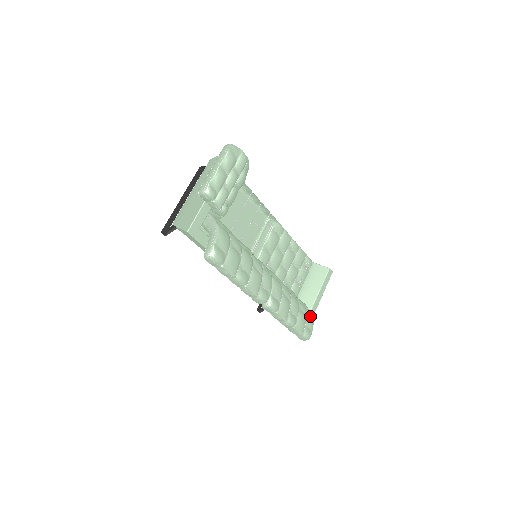
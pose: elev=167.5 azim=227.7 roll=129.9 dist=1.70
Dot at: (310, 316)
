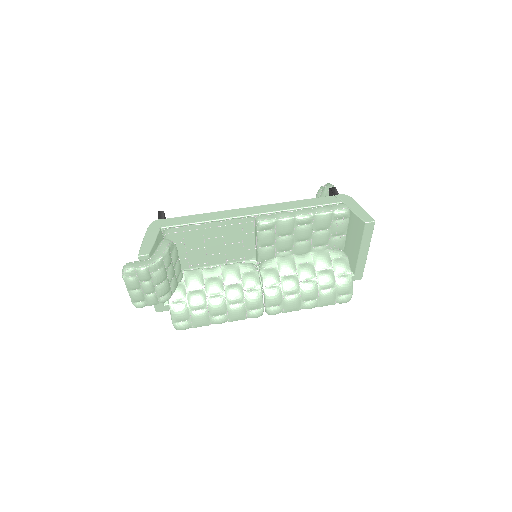
Dot at: (341, 286)
